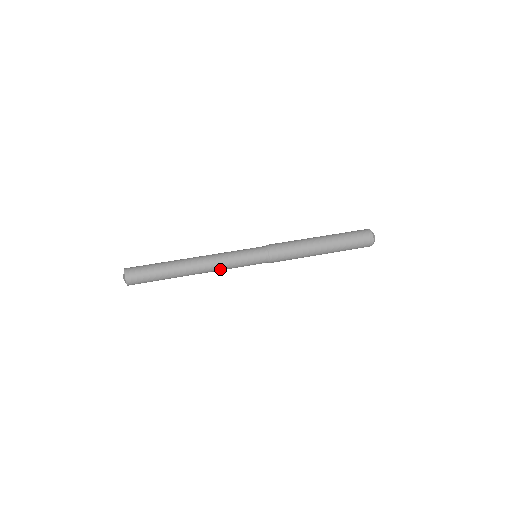
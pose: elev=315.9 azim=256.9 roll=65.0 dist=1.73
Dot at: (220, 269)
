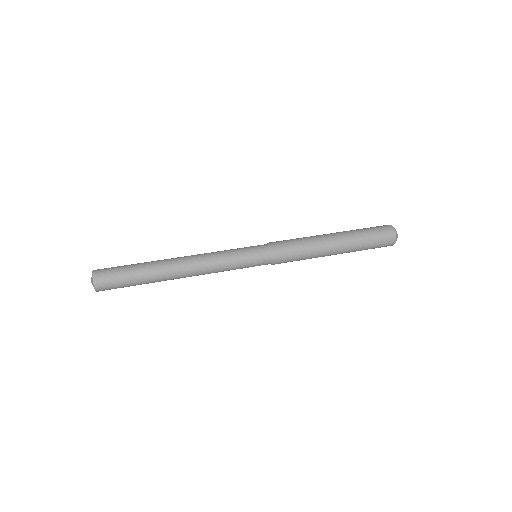
Dot at: occluded
